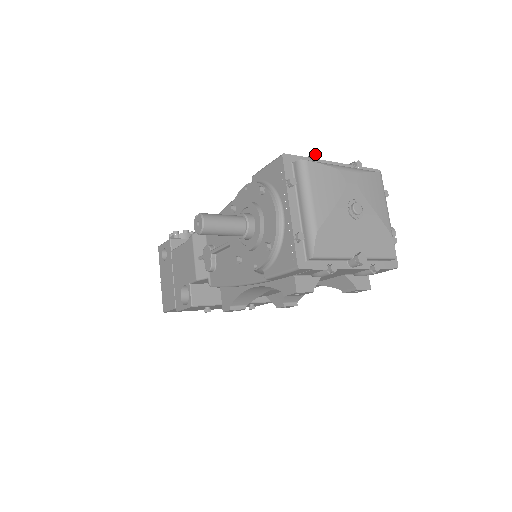
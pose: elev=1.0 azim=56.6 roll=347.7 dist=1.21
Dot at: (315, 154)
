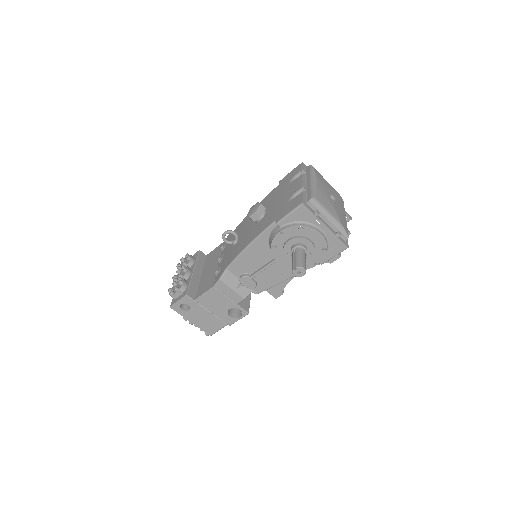
Dot at: (304, 188)
